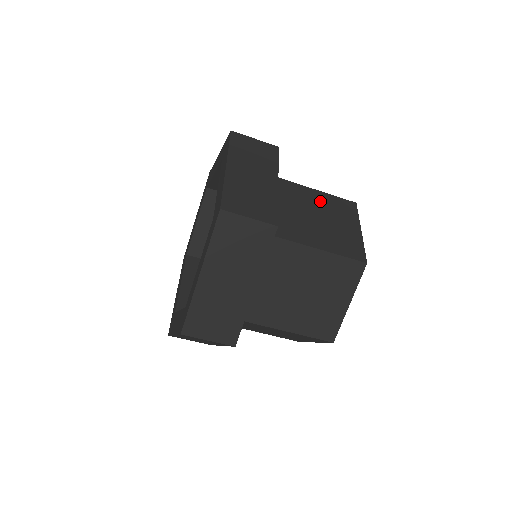
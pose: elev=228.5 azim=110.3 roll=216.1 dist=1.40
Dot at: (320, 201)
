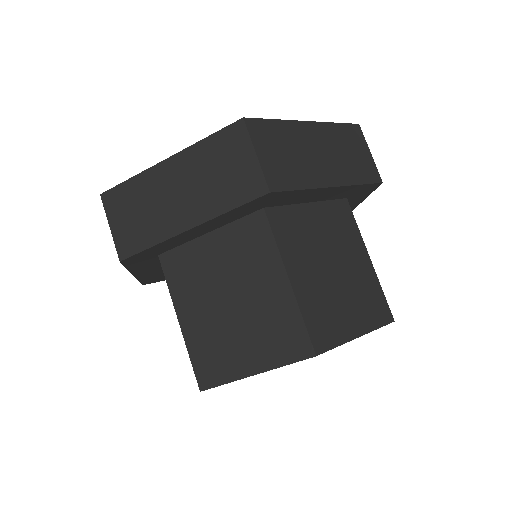
Dot at: occluded
